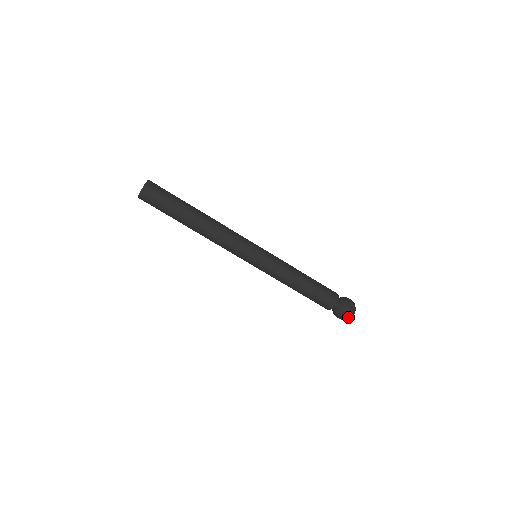
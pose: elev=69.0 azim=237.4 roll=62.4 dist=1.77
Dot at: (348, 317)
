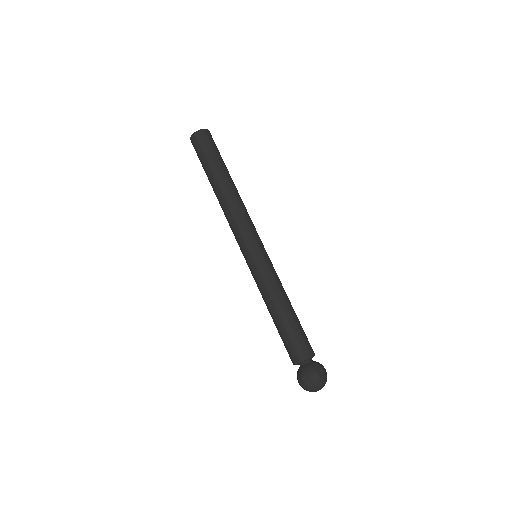
Dot at: (305, 387)
